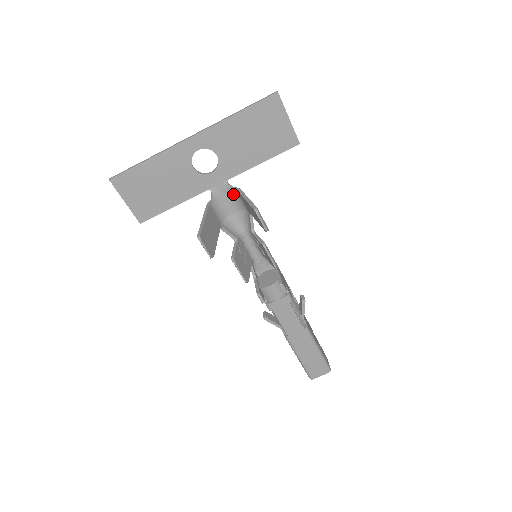
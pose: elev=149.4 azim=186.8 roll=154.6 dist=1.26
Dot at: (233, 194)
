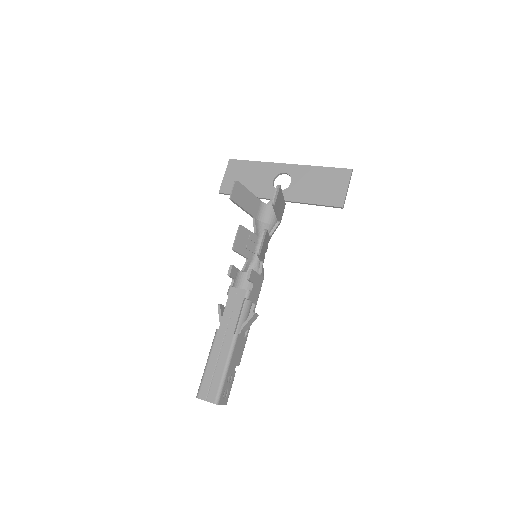
Dot at: occluded
